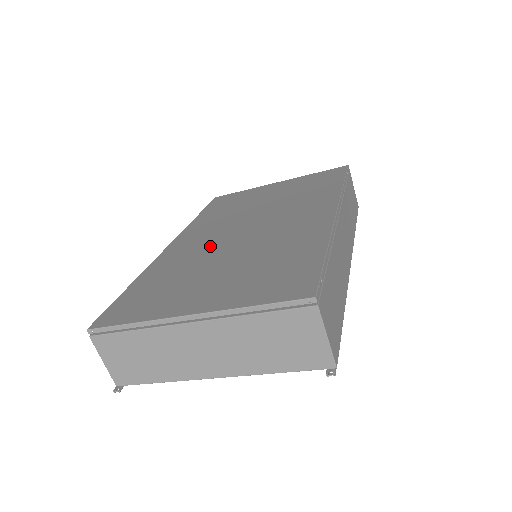
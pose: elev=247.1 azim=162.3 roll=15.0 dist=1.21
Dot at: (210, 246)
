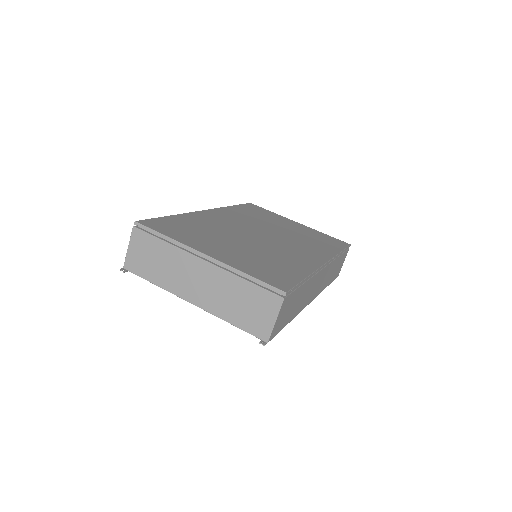
Dot at: (234, 228)
